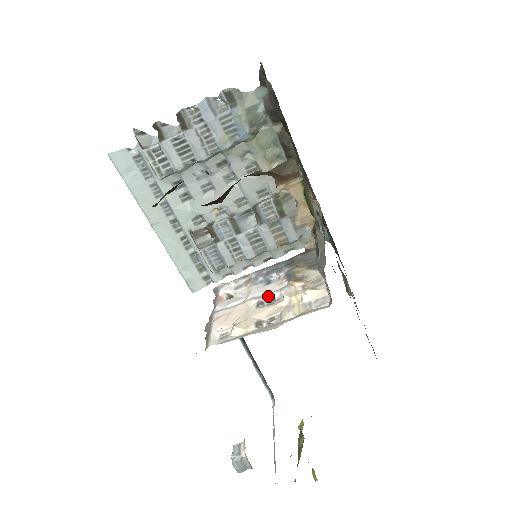
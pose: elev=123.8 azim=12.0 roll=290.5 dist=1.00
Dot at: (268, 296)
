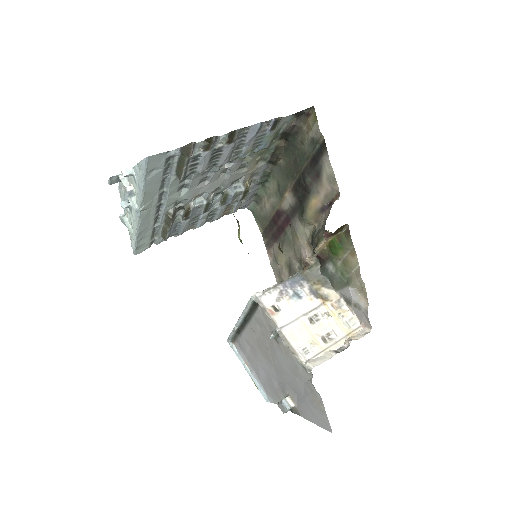
Dot at: (312, 313)
